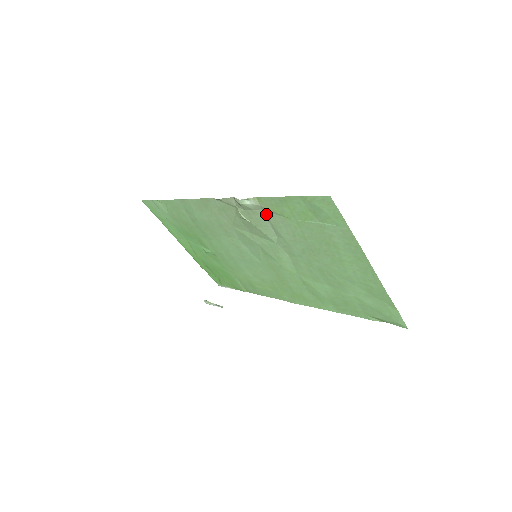
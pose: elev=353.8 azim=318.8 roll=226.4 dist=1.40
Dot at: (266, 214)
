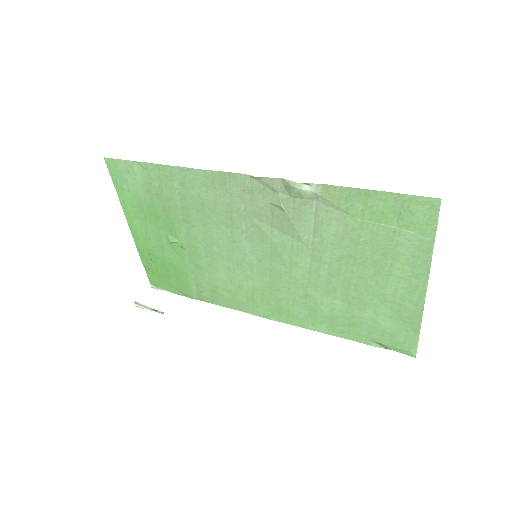
Dot at: (319, 207)
